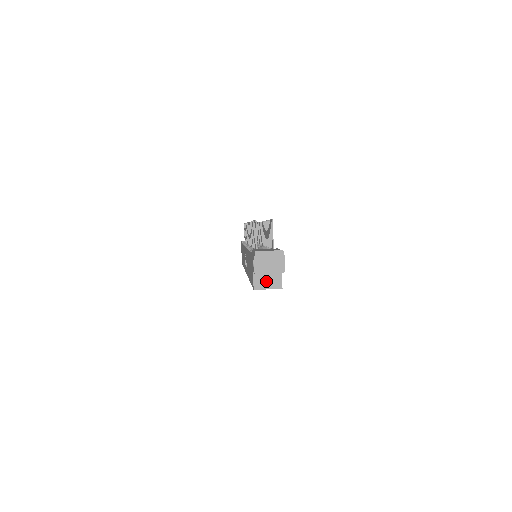
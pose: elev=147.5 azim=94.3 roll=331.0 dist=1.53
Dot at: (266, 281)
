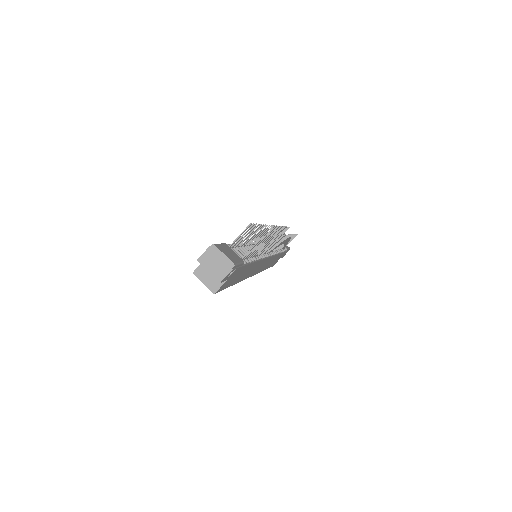
Dot at: (208, 276)
